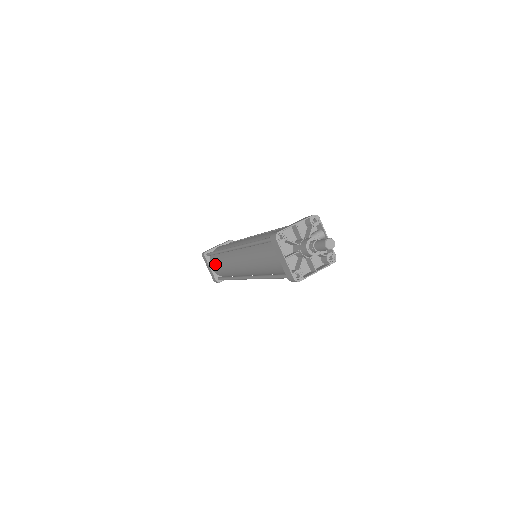
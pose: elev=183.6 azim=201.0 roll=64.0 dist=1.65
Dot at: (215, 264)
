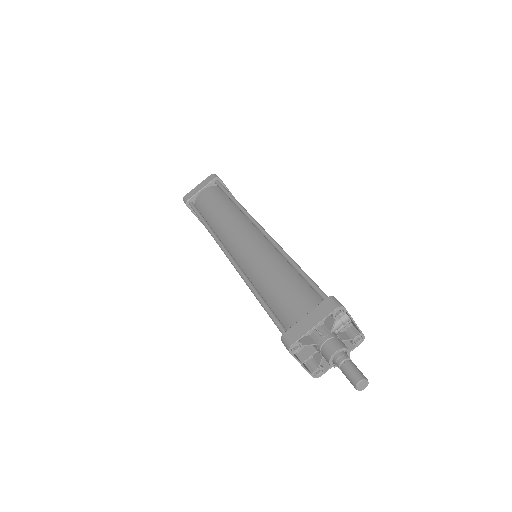
Dot at: occluded
